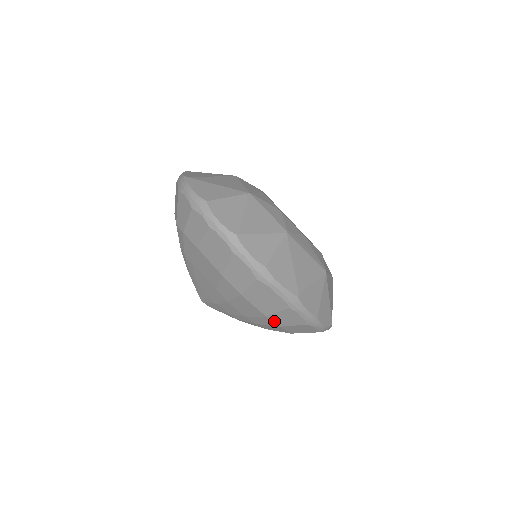
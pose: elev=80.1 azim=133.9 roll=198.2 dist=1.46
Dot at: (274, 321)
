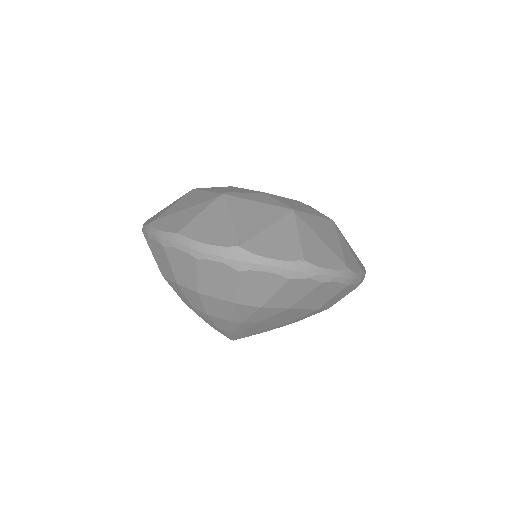
Dot at: occluded
